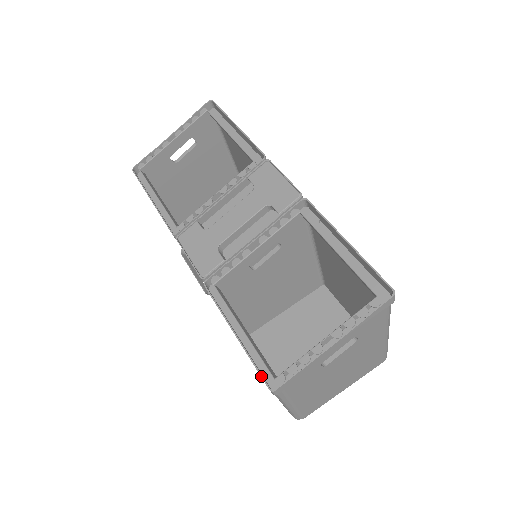
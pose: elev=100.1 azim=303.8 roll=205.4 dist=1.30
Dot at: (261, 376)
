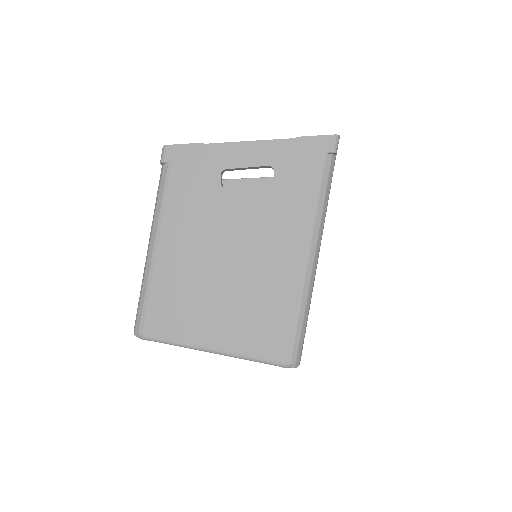
Dot at: occluded
